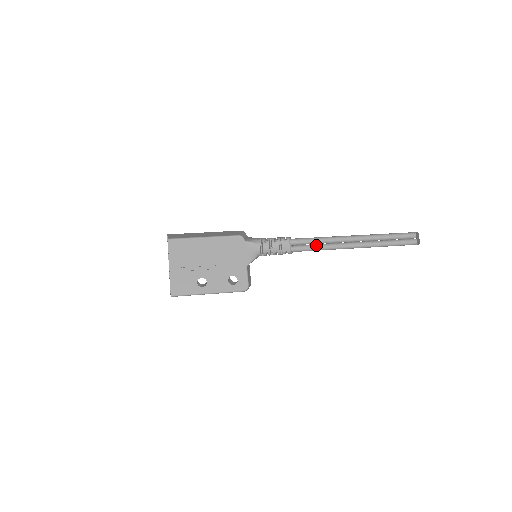
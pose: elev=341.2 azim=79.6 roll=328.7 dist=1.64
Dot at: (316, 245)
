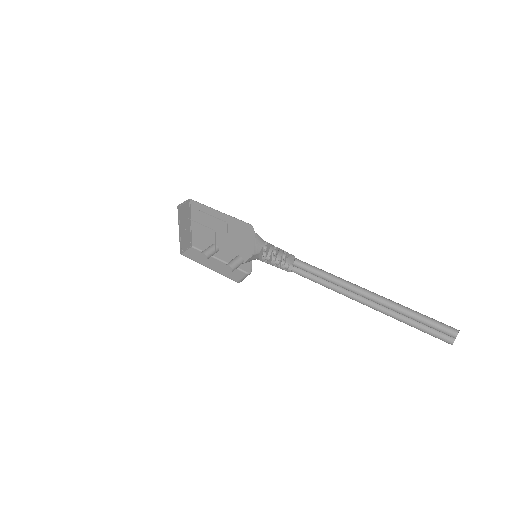
Dot at: (321, 276)
